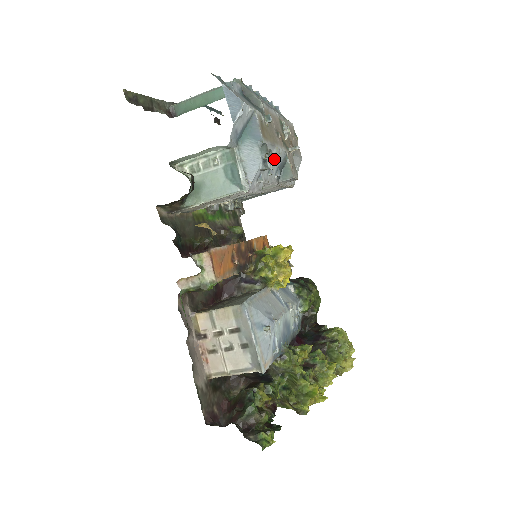
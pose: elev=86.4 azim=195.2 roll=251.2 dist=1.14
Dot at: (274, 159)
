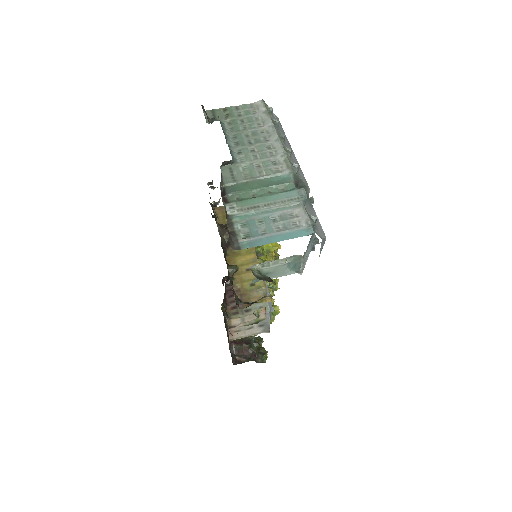
Dot at: occluded
